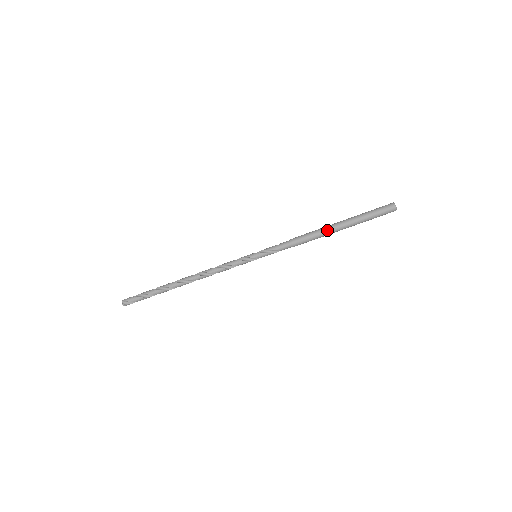
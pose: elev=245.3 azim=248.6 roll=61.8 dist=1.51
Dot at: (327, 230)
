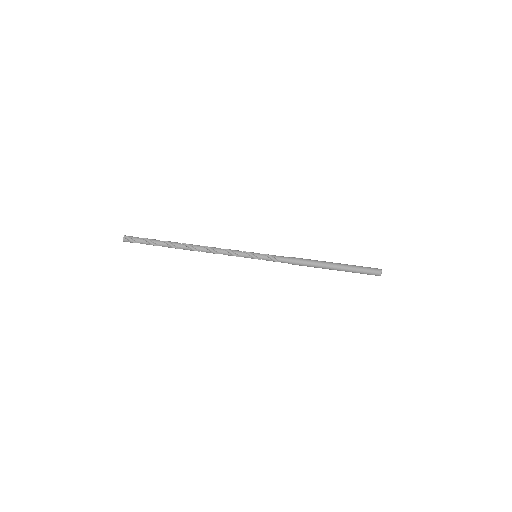
Dot at: (322, 262)
